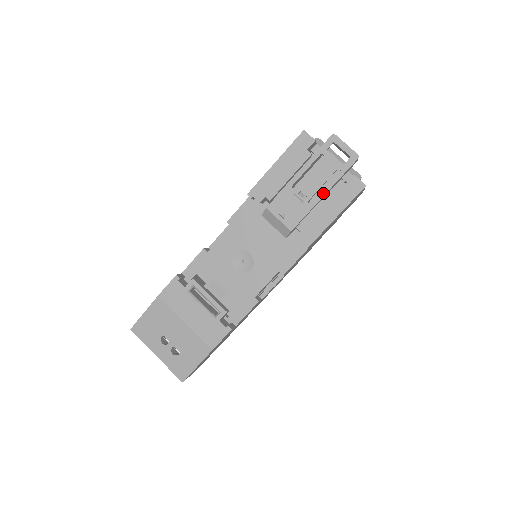
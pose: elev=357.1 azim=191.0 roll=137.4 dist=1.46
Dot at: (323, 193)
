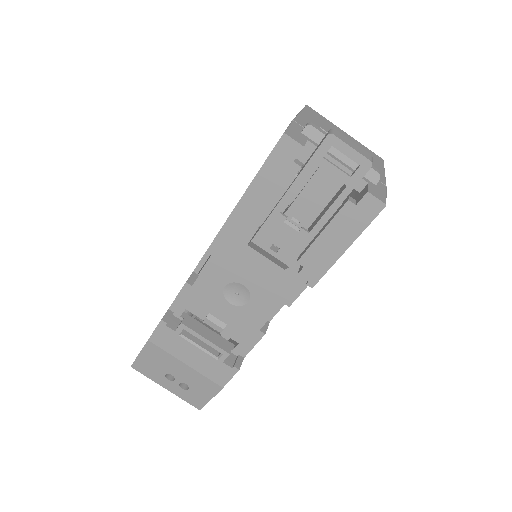
Dot at: (325, 218)
